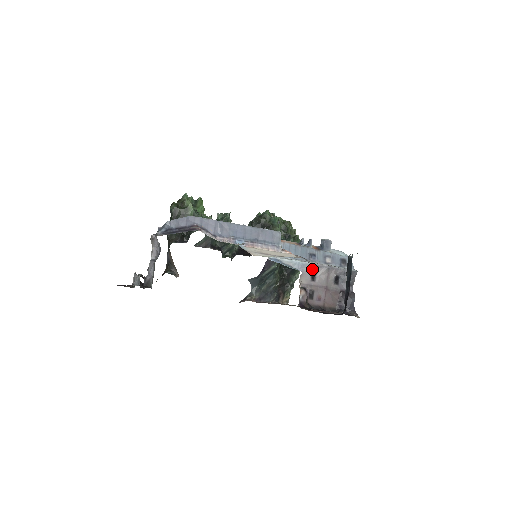
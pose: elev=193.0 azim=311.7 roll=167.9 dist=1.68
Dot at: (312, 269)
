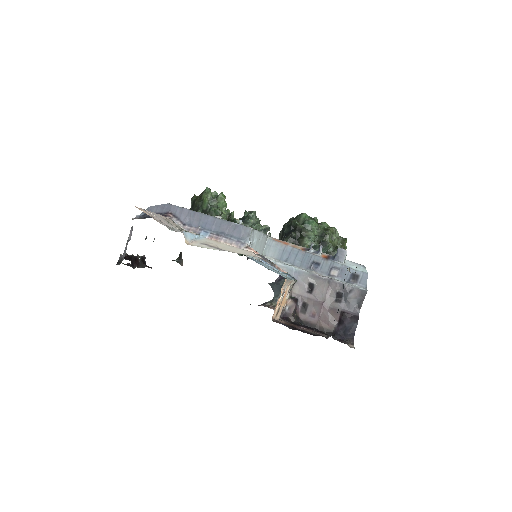
Dot at: (309, 279)
